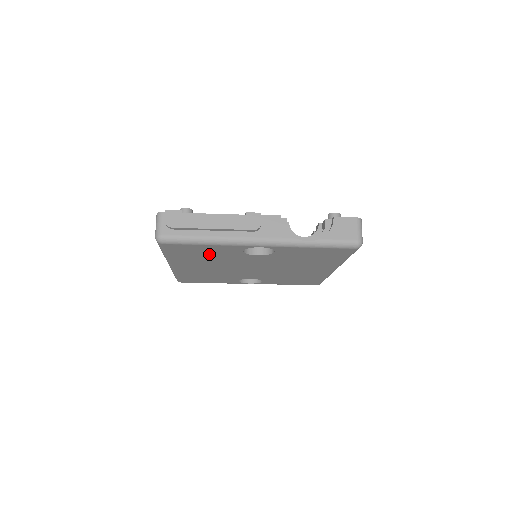
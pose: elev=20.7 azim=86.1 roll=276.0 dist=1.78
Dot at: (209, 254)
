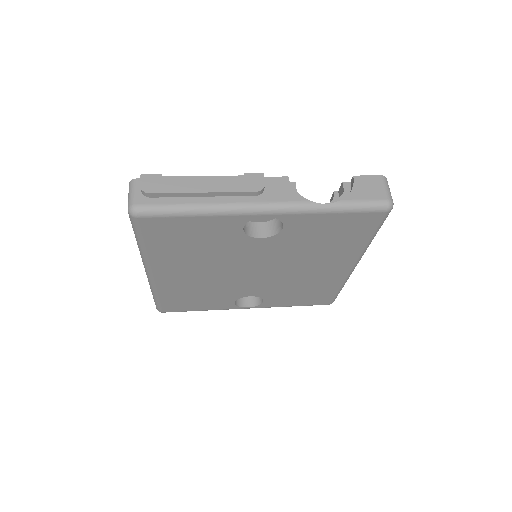
Dot at: (199, 240)
